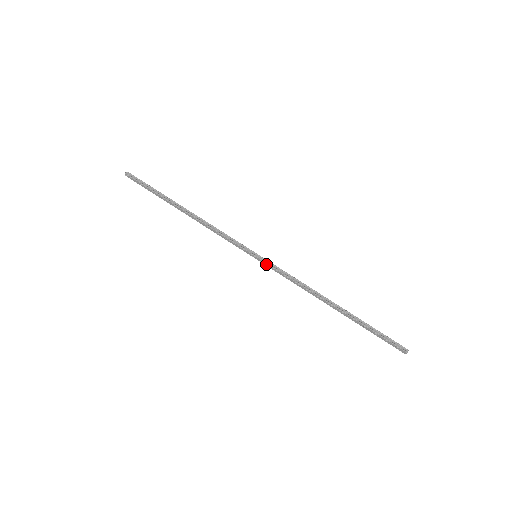
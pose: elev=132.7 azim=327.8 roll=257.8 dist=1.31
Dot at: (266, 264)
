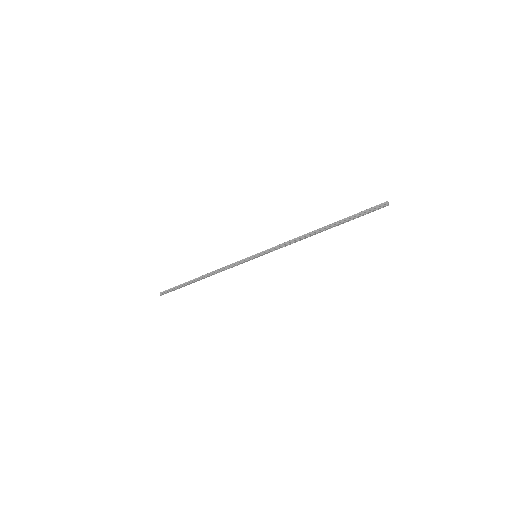
Dot at: occluded
